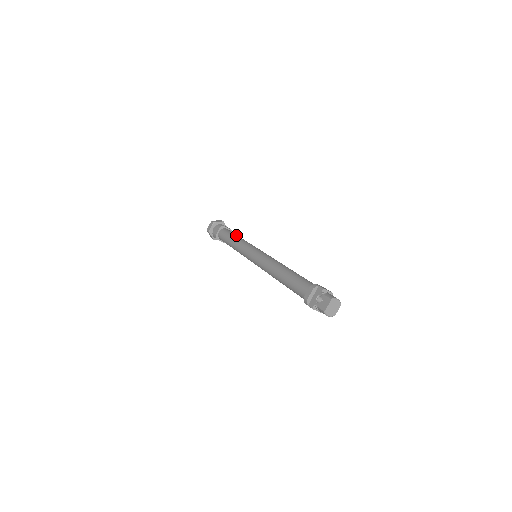
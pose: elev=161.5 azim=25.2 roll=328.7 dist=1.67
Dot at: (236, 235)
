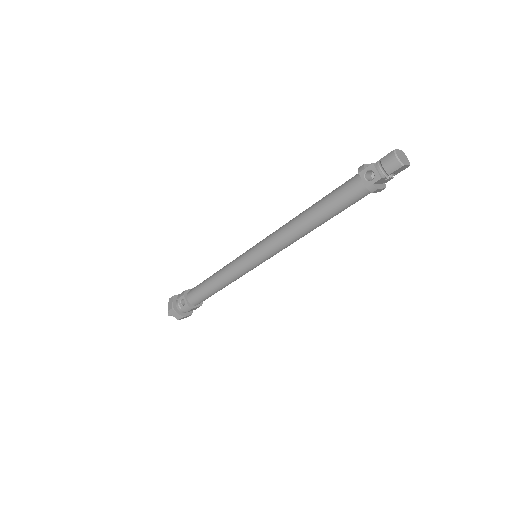
Dot at: occluded
